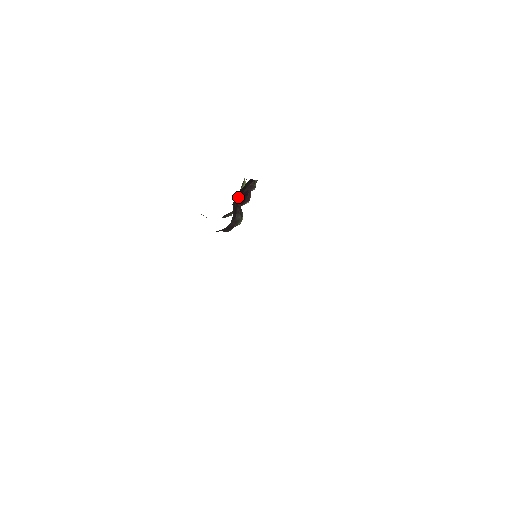
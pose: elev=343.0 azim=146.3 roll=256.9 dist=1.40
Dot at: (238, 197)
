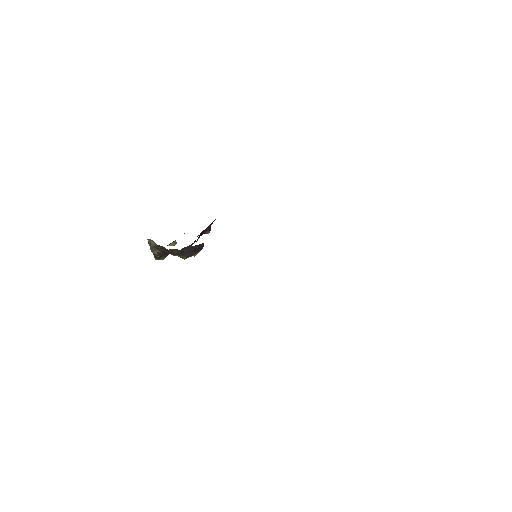
Dot at: occluded
